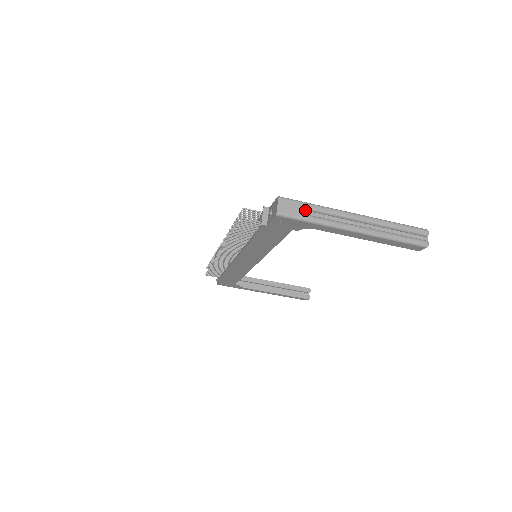
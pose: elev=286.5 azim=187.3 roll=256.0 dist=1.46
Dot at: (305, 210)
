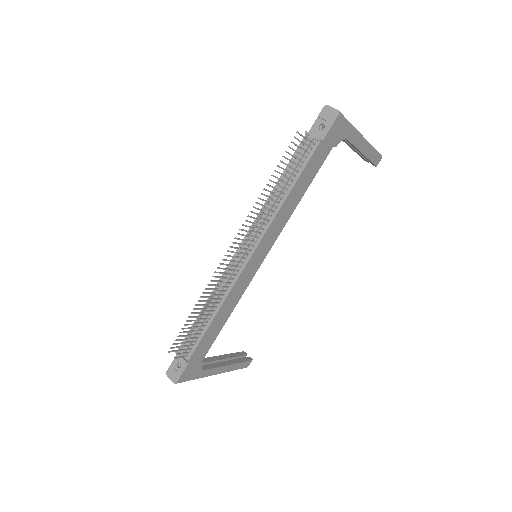
Dot at: occluded
